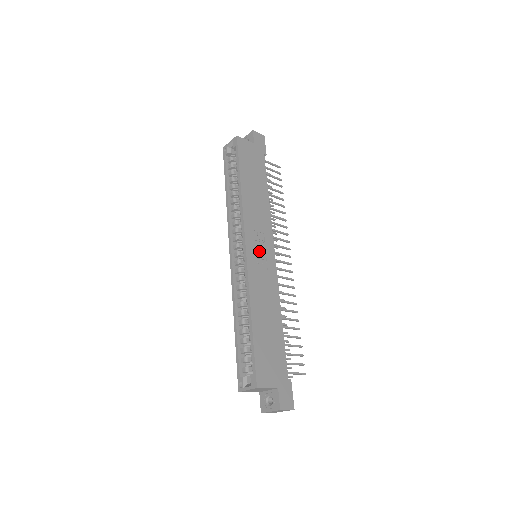
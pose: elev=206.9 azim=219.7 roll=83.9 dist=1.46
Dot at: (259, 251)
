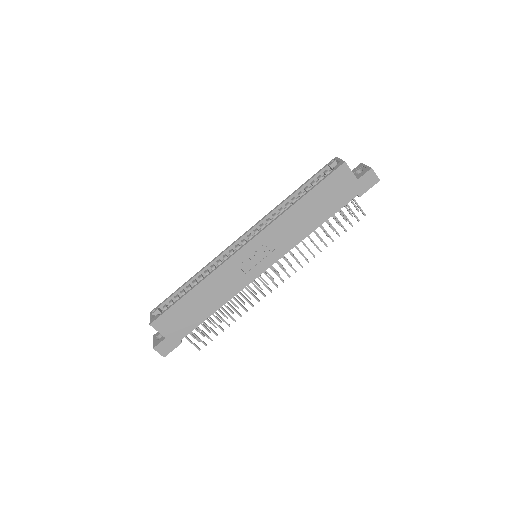
Dot at: (254, 257)
